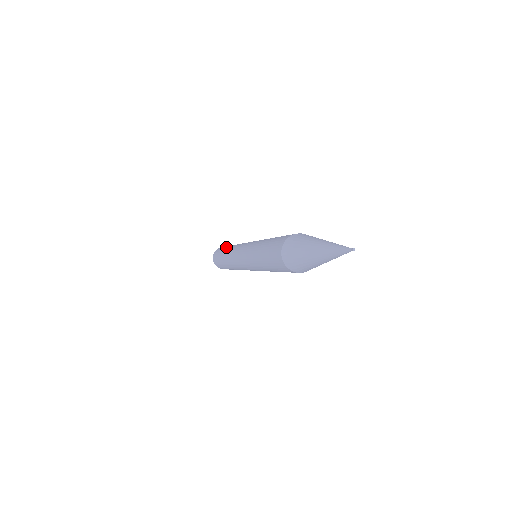
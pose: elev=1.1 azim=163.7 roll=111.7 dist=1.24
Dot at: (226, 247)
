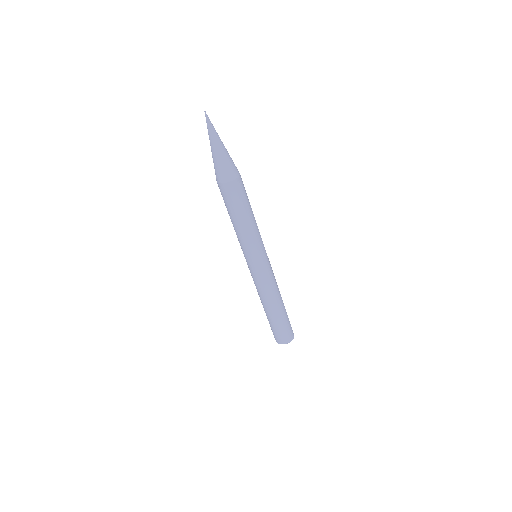
Dot at: occluded
